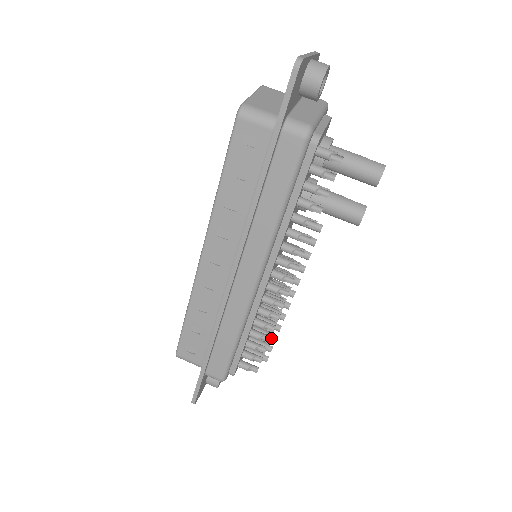
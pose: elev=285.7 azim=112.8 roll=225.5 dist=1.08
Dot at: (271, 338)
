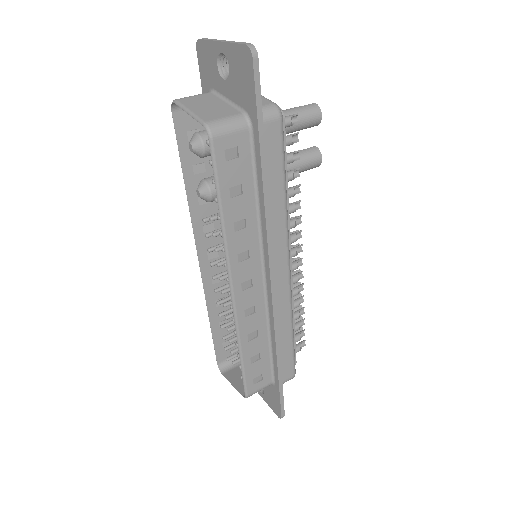
Dot at: occluded
